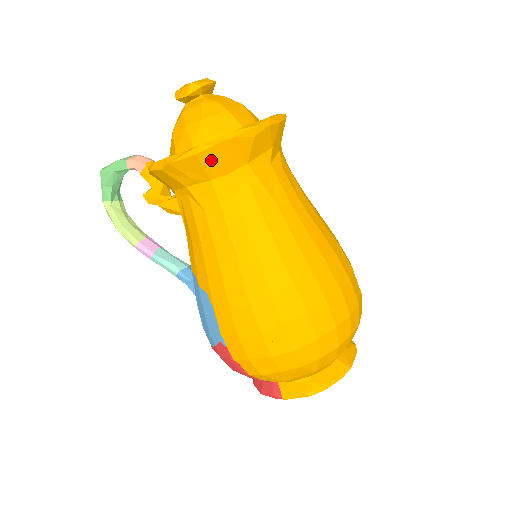
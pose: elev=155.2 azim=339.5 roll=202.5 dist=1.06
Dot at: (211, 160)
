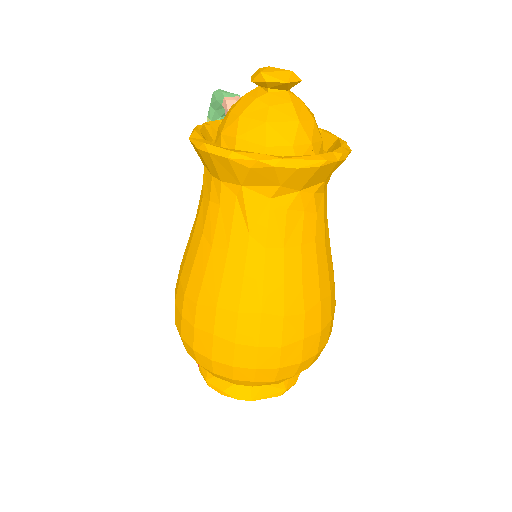
Dot at: (209, 161)
